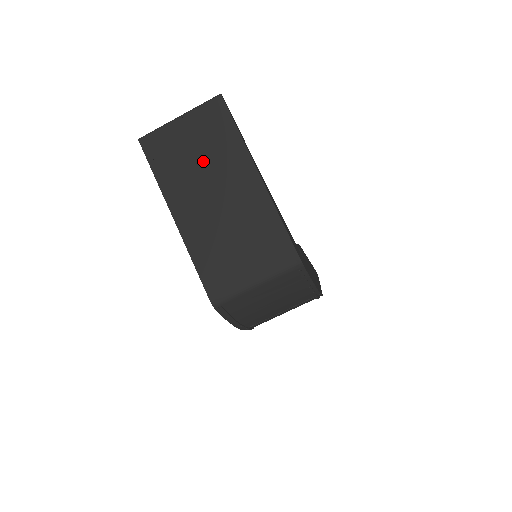
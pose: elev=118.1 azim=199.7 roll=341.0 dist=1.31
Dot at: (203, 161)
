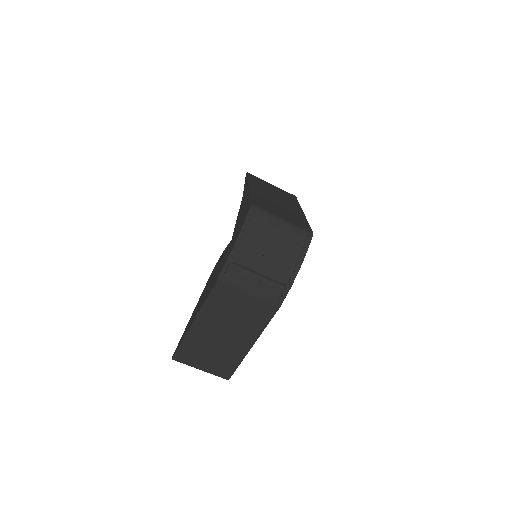
Dot at: (276, 193)
